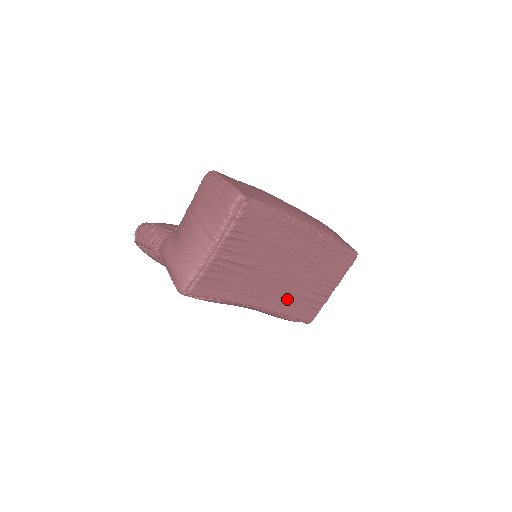
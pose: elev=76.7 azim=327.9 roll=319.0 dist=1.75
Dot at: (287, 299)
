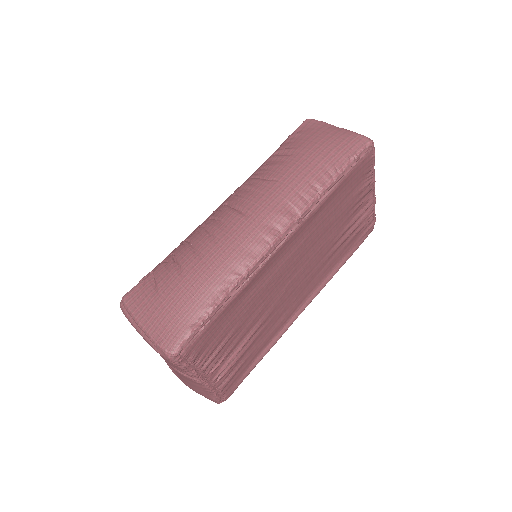
Dot at: (326, 268)
